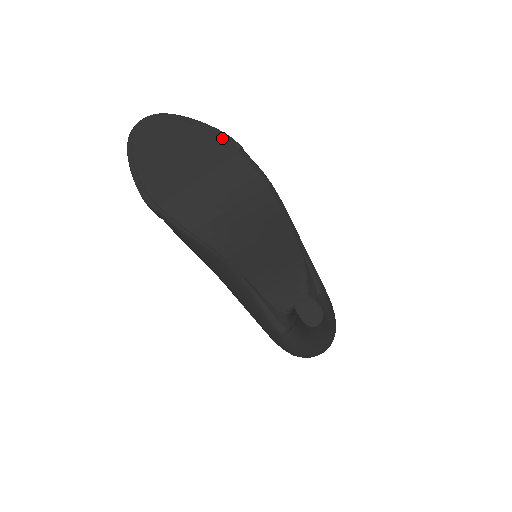
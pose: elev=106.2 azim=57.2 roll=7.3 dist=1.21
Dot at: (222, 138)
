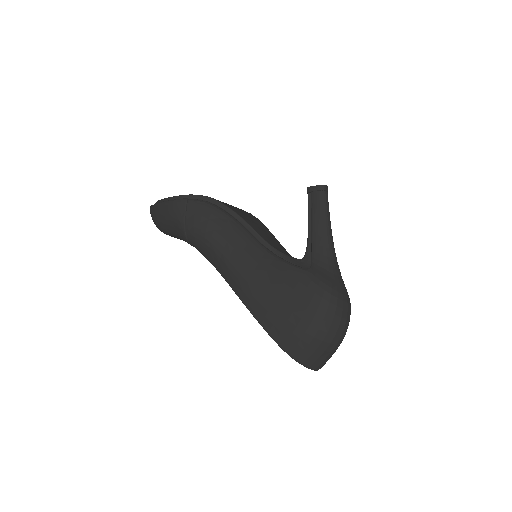
Dot at: occluded
